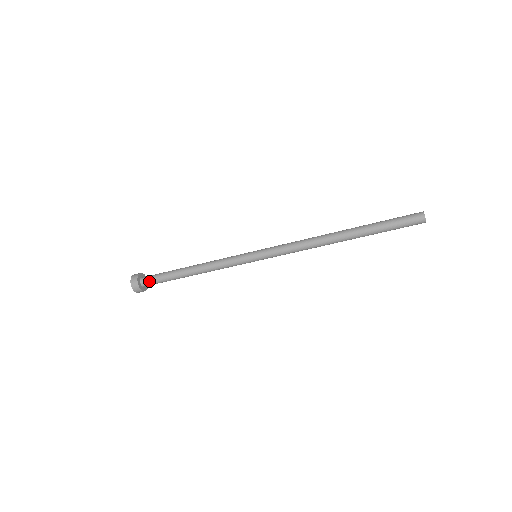
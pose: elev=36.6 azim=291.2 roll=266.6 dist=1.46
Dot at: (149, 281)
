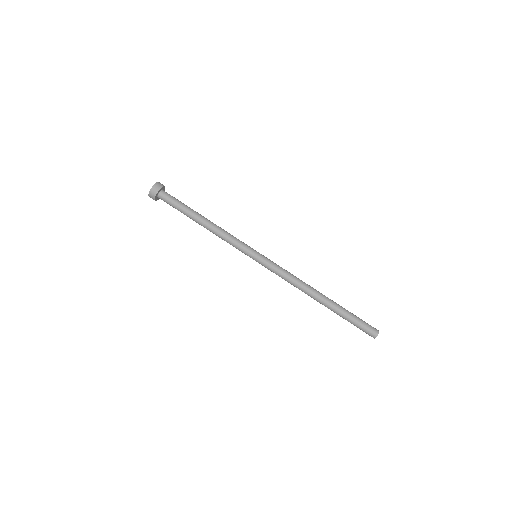
Dot at: (170, 195)
